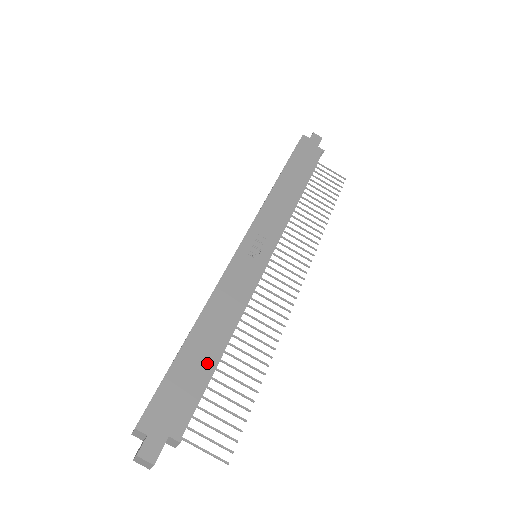
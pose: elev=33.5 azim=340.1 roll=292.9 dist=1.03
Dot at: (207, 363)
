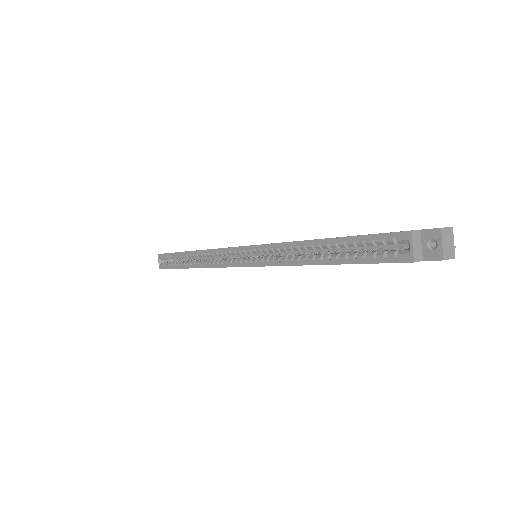
Dot at: occluded
